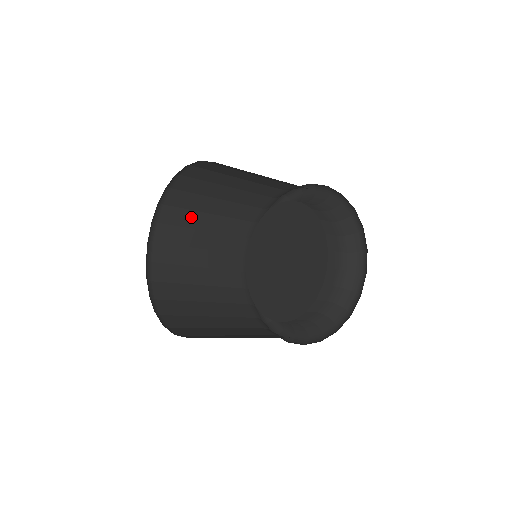
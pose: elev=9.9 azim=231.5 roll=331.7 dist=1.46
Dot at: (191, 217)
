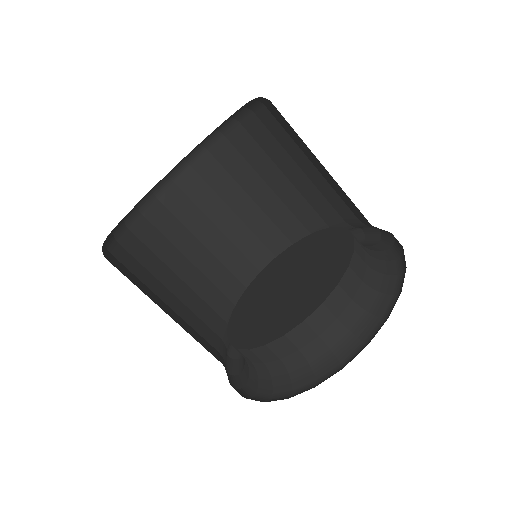
Dot at: (145, 289)
